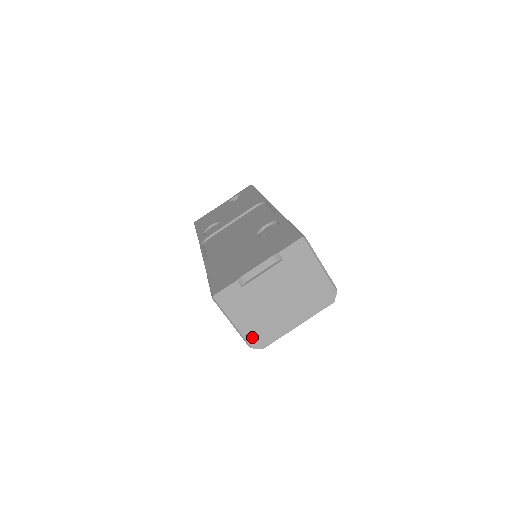
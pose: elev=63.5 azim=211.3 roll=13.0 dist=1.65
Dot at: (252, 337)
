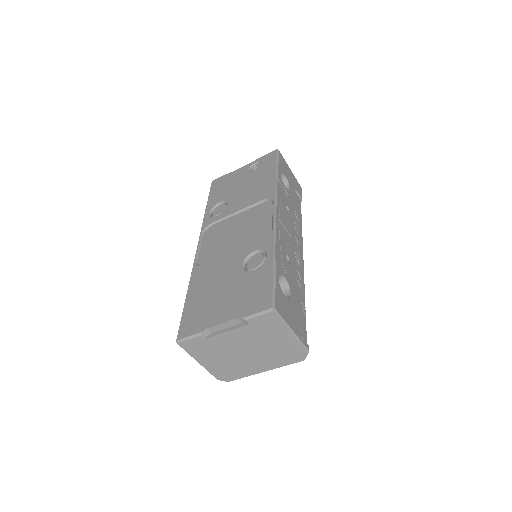
Dot at: (217, 373)
